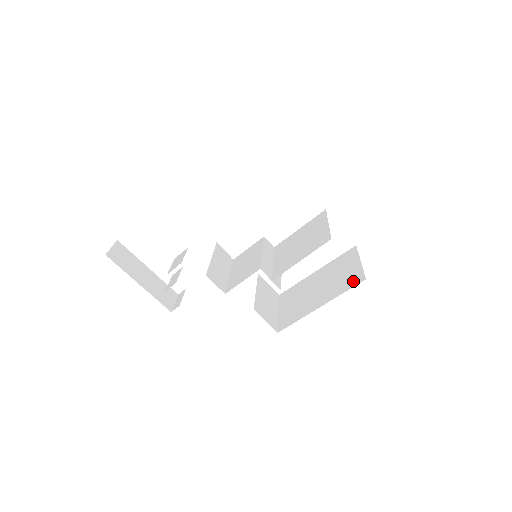
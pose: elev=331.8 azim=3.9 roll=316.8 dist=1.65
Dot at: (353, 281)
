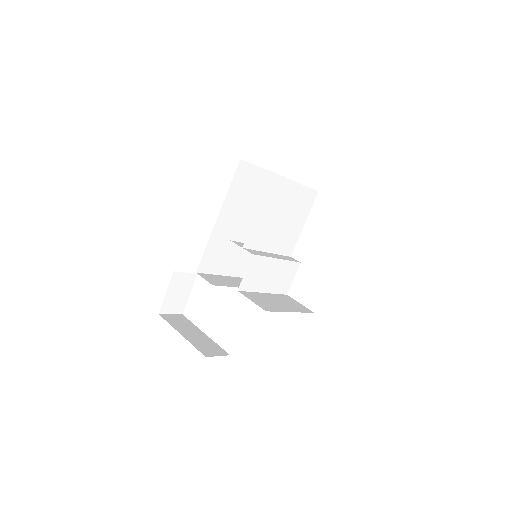
Dot at: occluded
